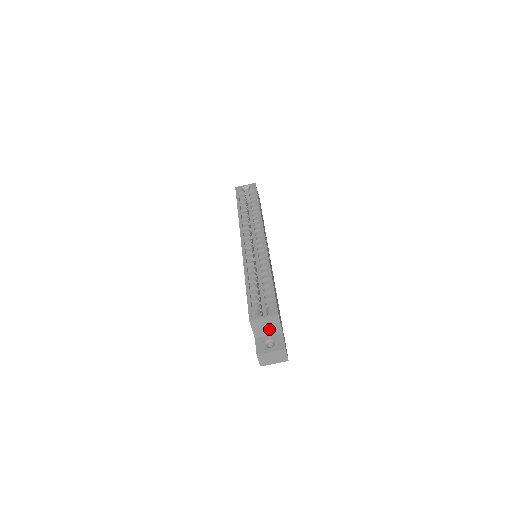
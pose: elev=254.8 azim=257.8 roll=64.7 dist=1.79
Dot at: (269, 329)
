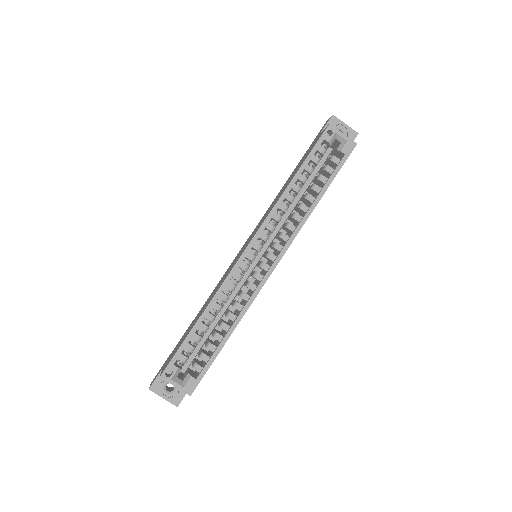
Dot at: occluded
